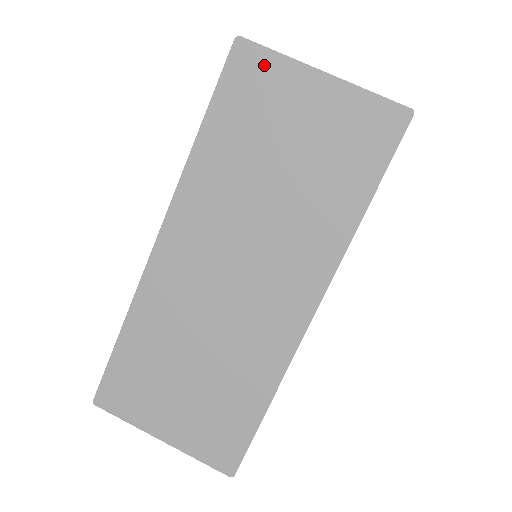
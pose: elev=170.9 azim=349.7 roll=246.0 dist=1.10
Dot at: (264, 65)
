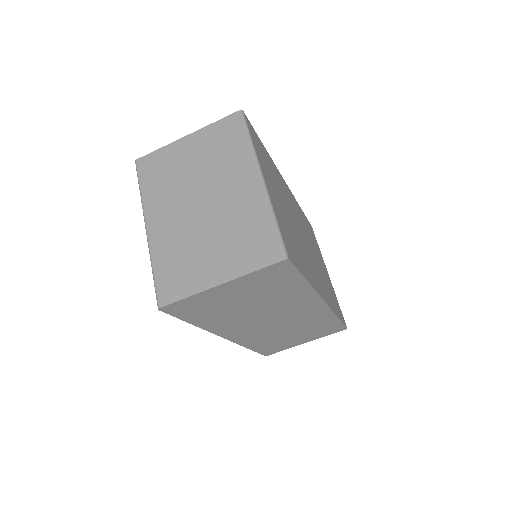
Dot at: (187, 303)
